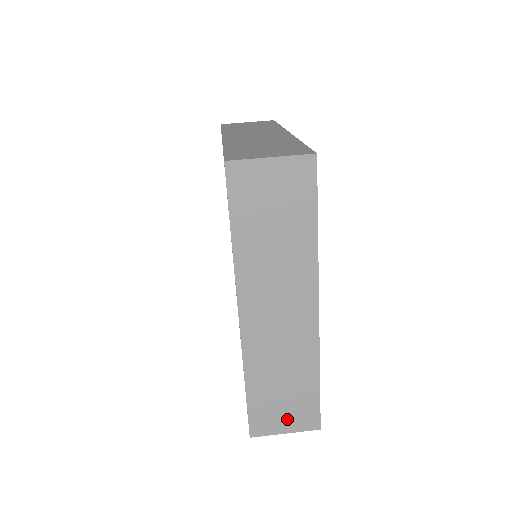
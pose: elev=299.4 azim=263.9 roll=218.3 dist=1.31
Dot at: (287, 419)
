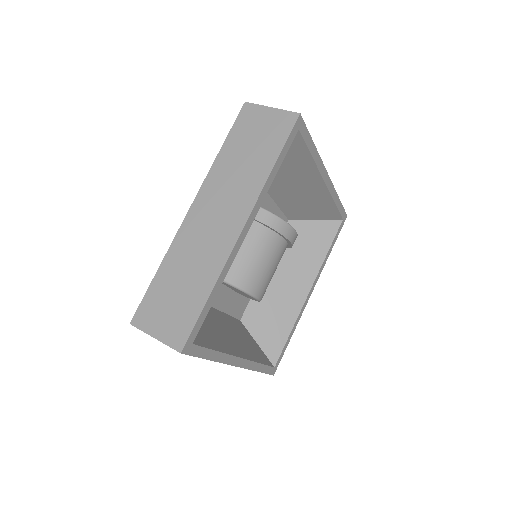
Dot at: (164, 323)
